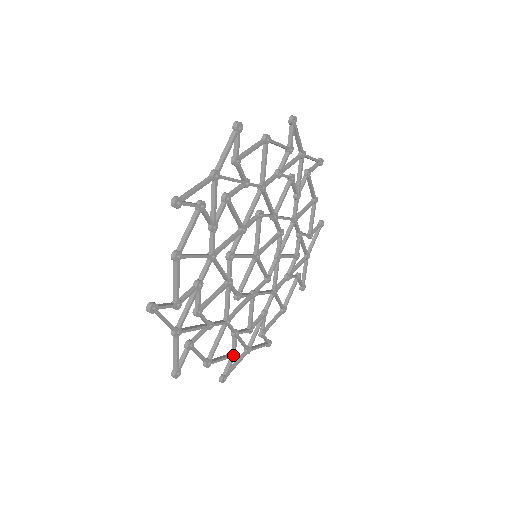
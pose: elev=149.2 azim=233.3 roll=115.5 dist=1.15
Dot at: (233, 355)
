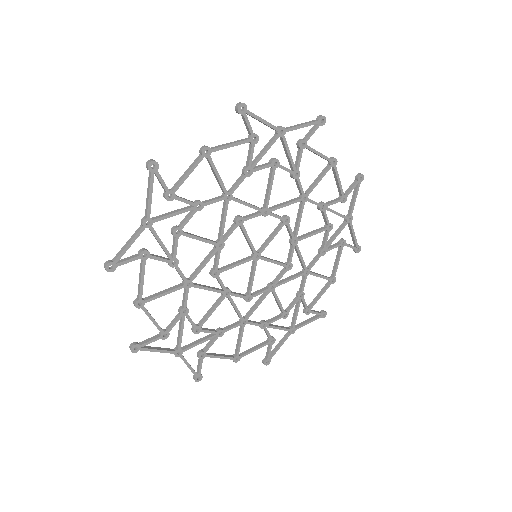
Dot at: (269, 342)
